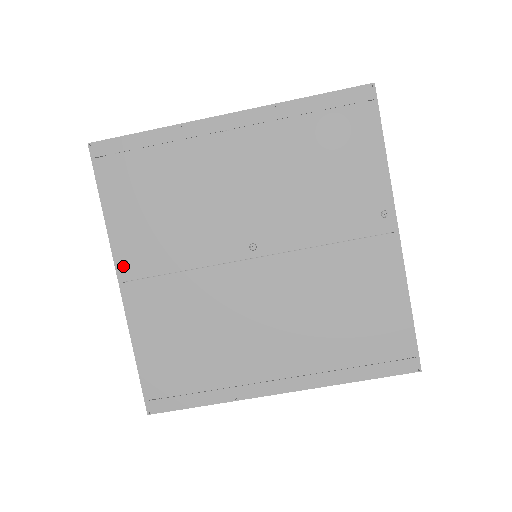
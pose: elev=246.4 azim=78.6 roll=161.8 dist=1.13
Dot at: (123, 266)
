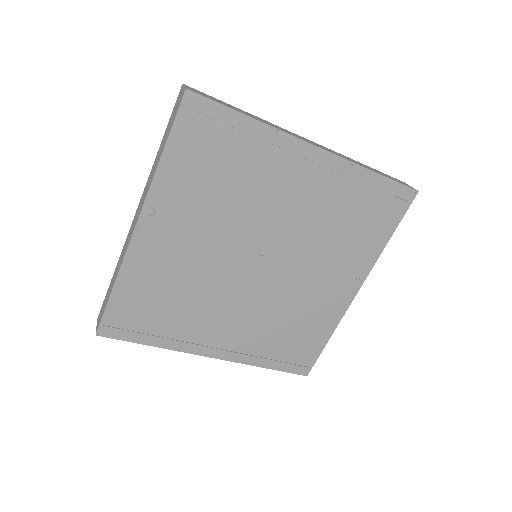
Dot at: (149, 214)
